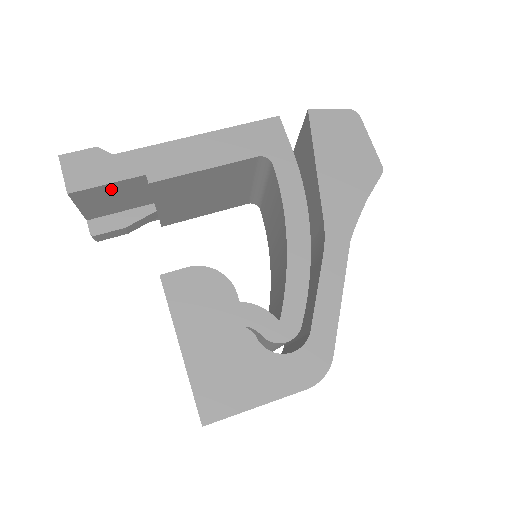
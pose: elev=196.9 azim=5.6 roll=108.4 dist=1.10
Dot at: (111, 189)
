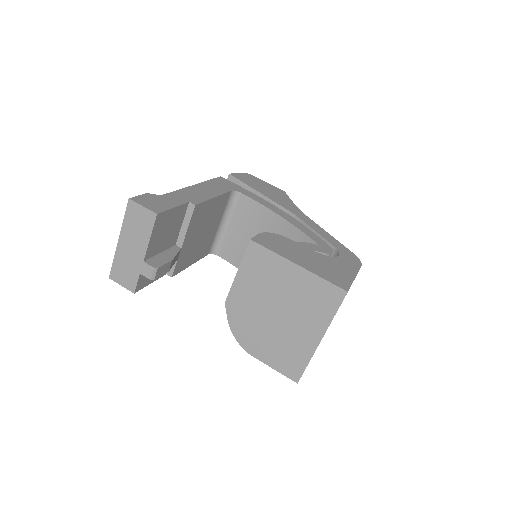
Dot at: (172, 216)
